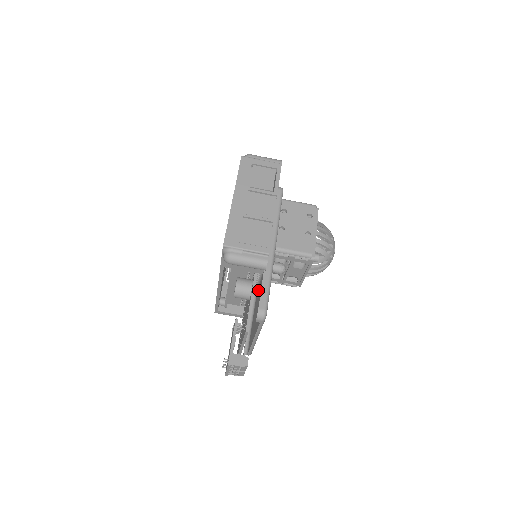
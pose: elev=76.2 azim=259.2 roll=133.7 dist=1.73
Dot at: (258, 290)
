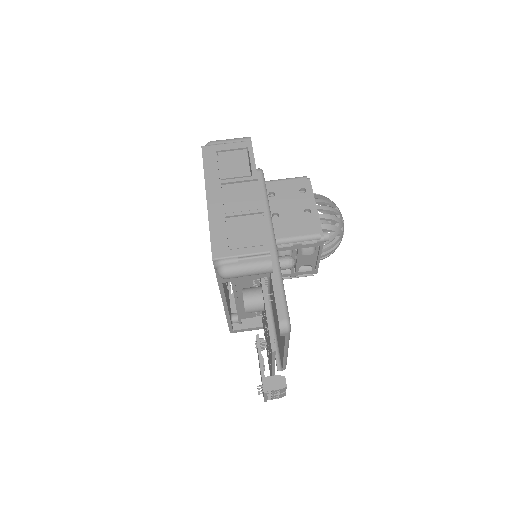
Dot at: occluded
